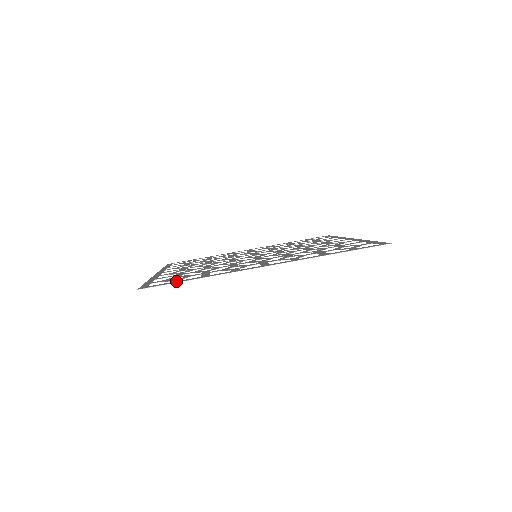
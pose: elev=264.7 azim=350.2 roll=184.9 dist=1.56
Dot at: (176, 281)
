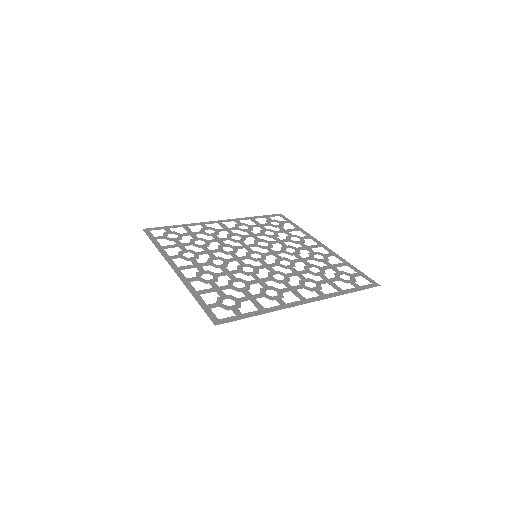
Dot at: (242, 315)
